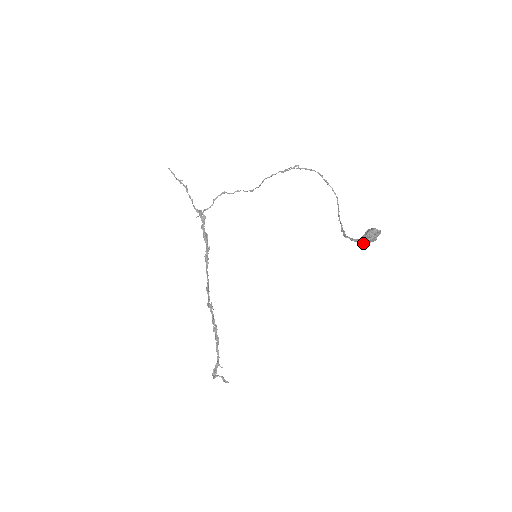
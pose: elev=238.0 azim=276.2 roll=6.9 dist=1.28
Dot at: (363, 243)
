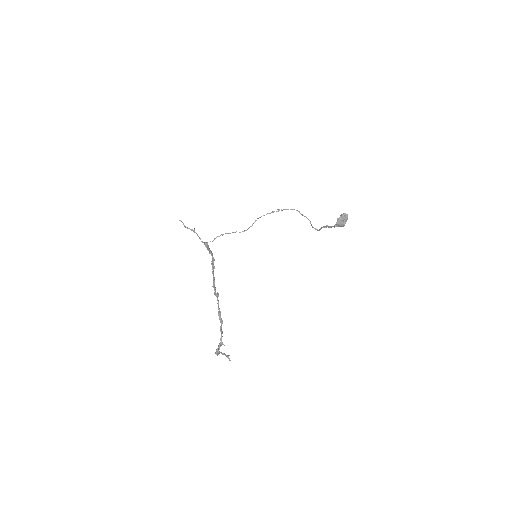
Dot at: (338, 223)
